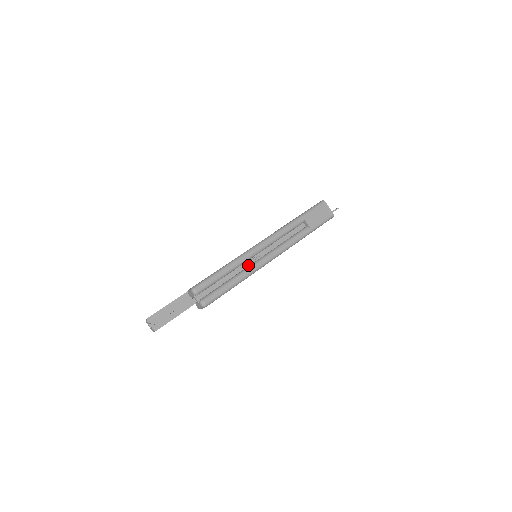
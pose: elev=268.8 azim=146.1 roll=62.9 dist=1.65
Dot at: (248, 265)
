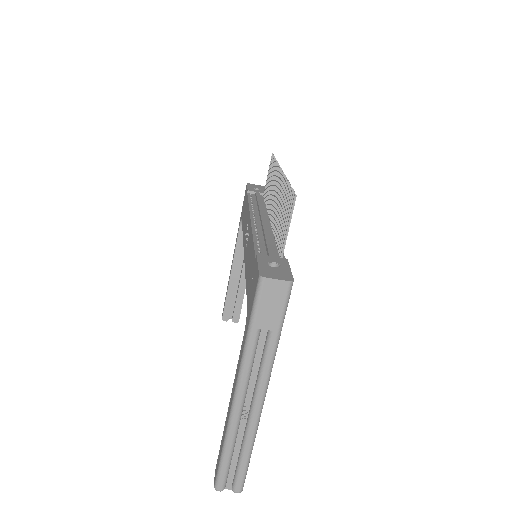
Dot at: (244, 425)
